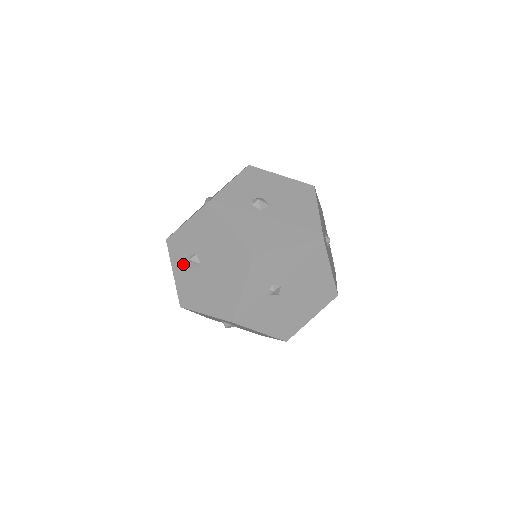
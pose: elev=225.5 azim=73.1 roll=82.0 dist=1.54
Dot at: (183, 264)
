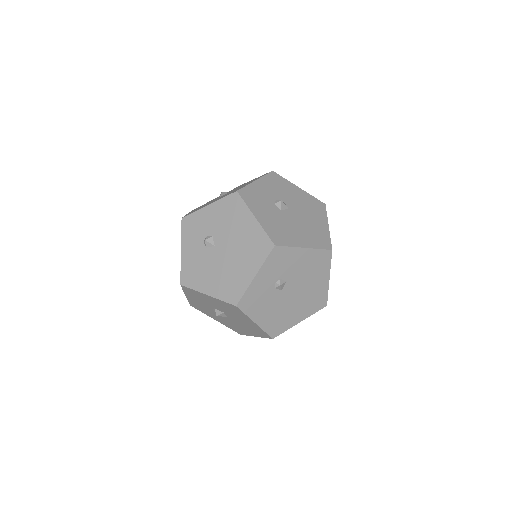
Dot at: (195, 244)
